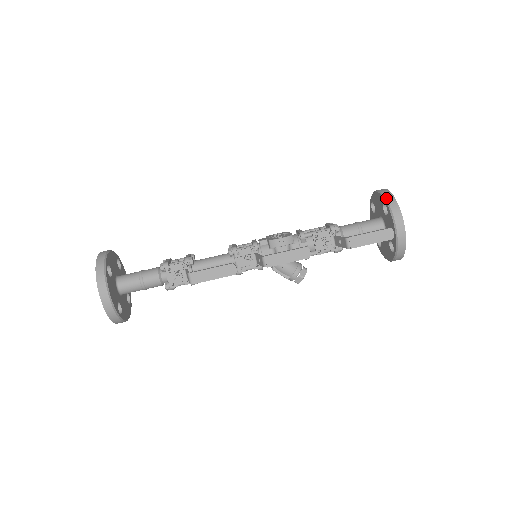
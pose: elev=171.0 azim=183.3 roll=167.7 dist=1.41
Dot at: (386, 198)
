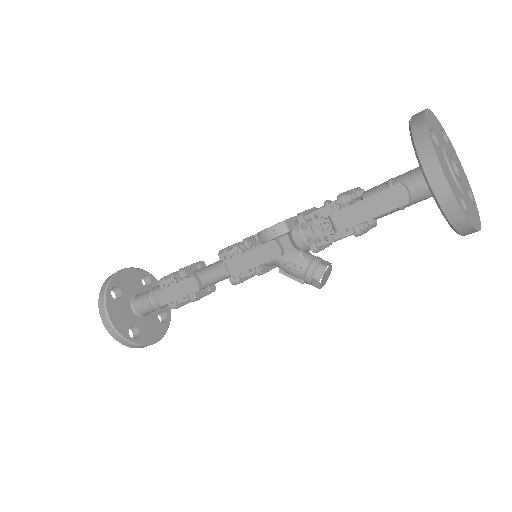
Dot at: (410, 127)
